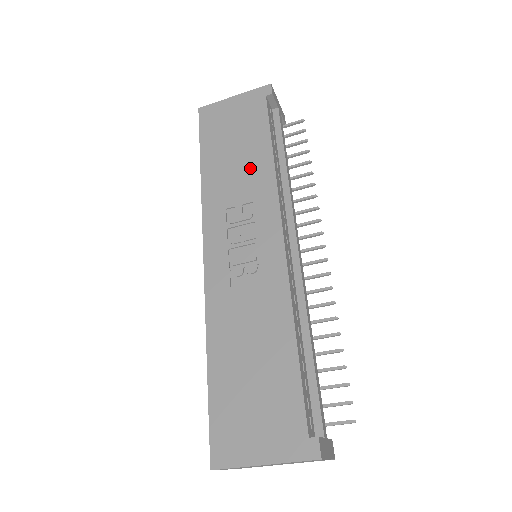
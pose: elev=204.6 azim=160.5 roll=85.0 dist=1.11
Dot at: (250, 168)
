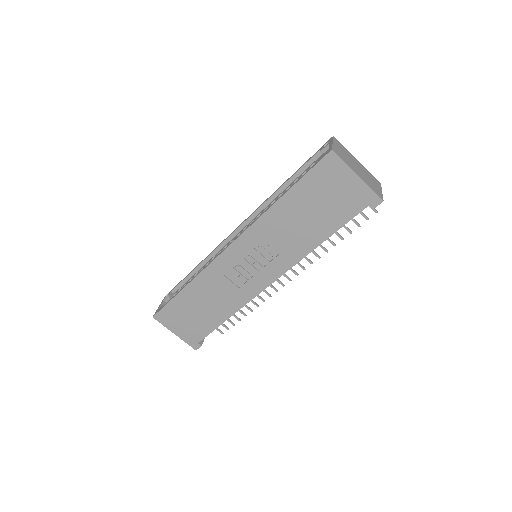
Dot at: (302, 236)
